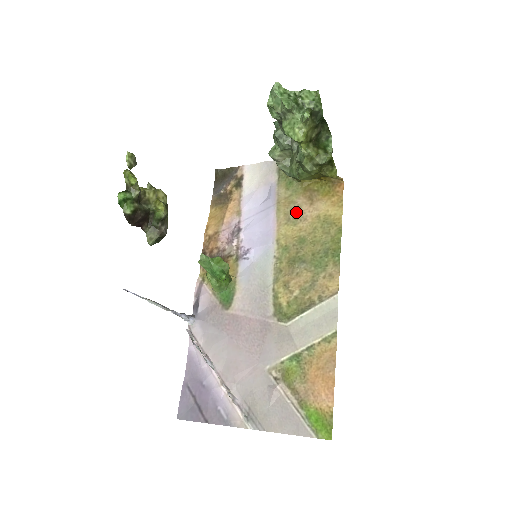
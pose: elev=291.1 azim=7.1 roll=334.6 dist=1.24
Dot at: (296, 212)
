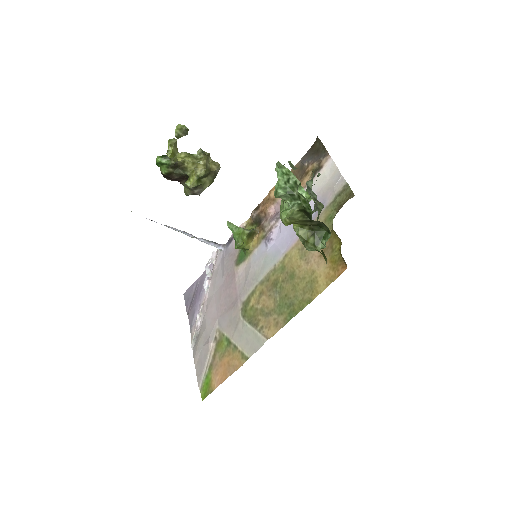
Dot at: occluded
